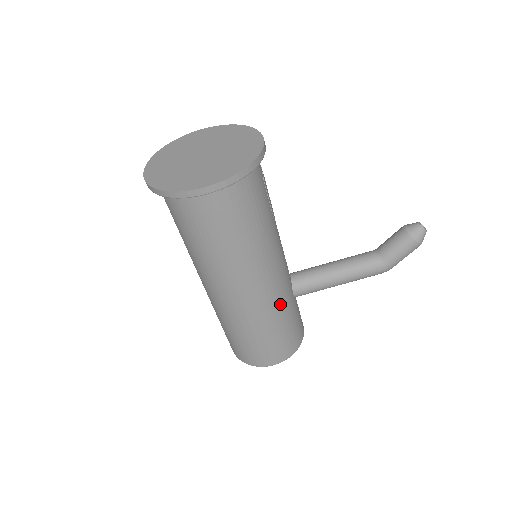
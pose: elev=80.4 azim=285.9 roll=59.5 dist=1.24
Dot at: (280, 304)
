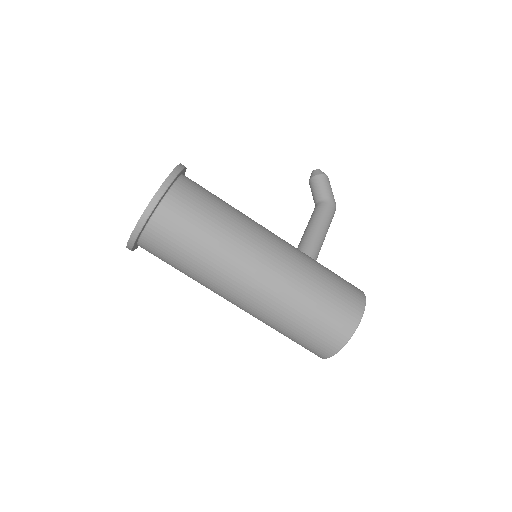
Dot at: (304, 255)
